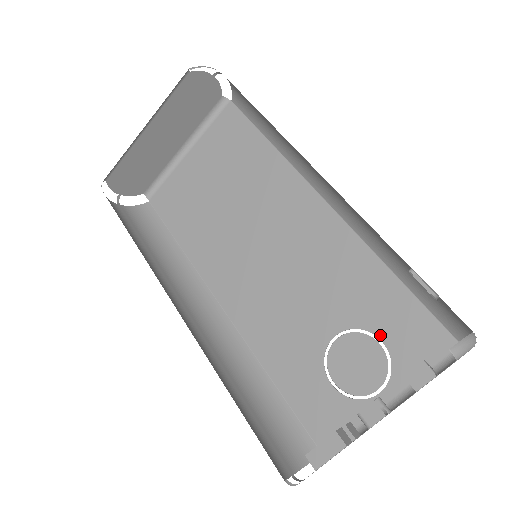
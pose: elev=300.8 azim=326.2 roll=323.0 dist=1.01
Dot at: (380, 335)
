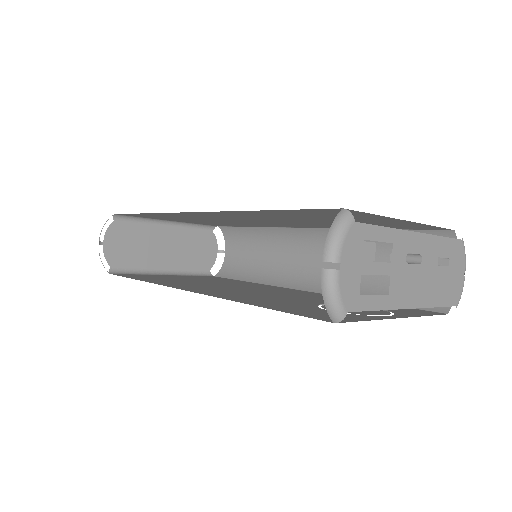
Dot at: occluded
